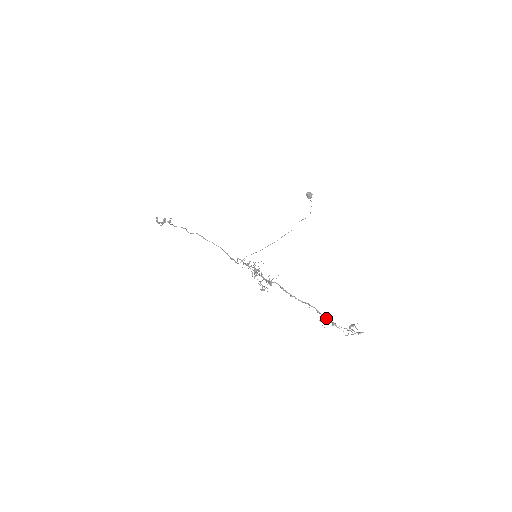
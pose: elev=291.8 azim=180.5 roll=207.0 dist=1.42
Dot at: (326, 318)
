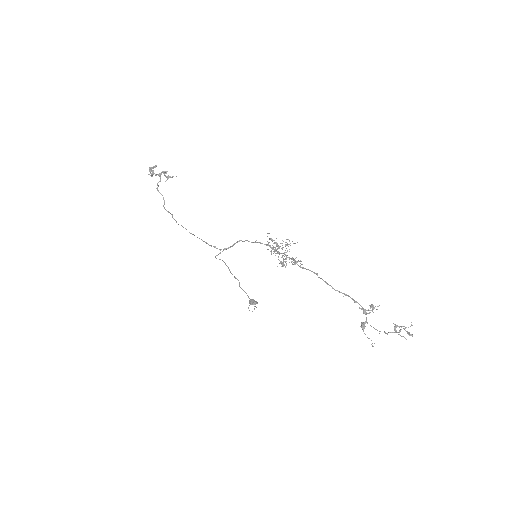
Dot at: (365, 310)
